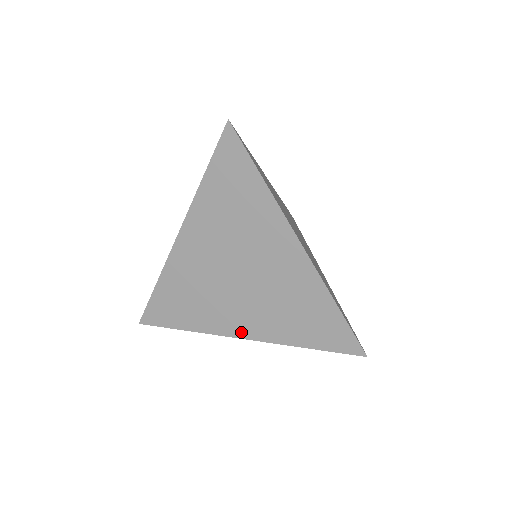
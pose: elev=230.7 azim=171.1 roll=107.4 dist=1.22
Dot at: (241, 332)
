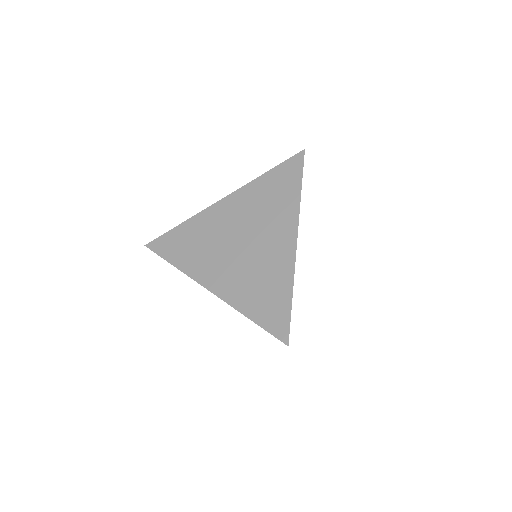
Dot at: (211, 284)
